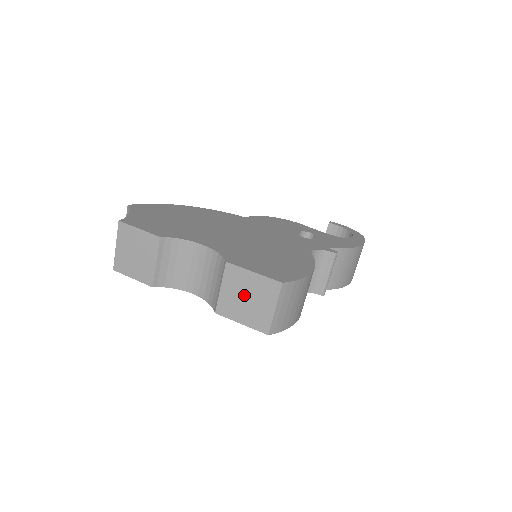
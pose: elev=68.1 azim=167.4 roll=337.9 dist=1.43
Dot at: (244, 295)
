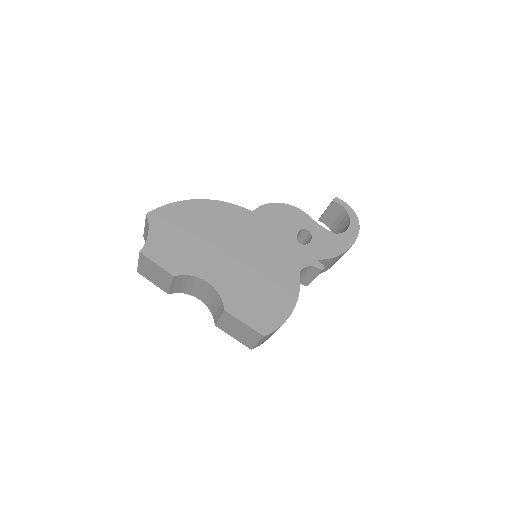
Dot at: (236, 328)
